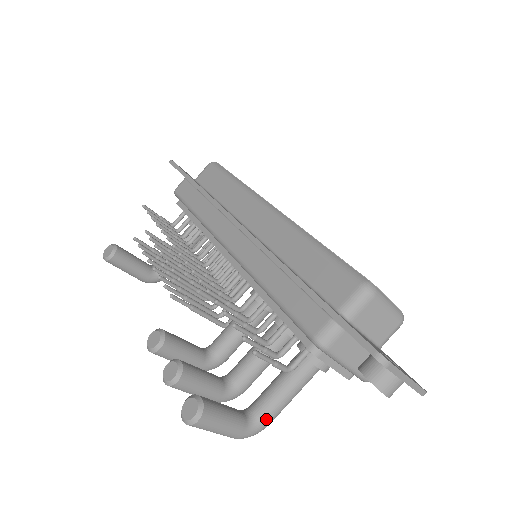
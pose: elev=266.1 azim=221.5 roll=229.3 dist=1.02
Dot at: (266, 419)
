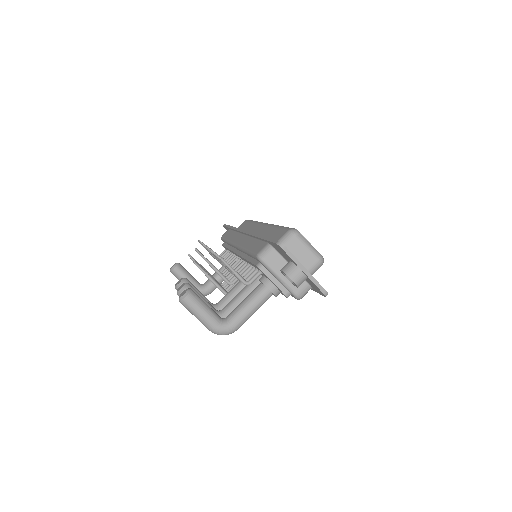
Dot at: (233, 321)
